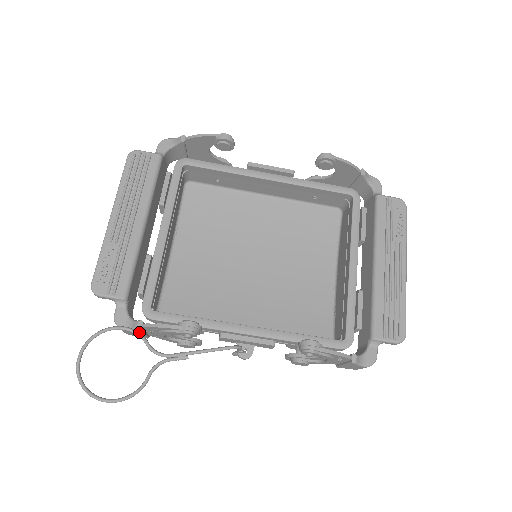
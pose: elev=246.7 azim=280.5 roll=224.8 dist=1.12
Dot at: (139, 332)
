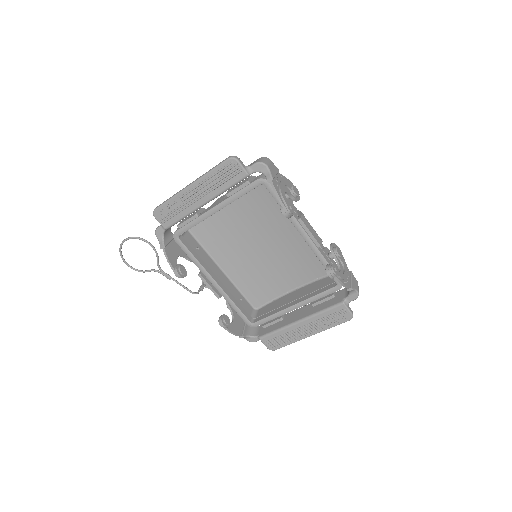
Dot at: occluded
